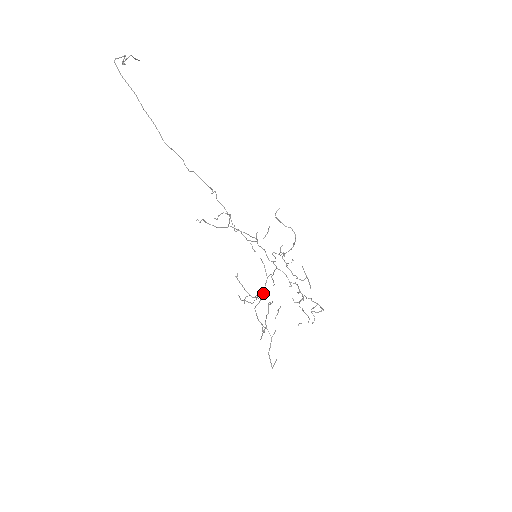
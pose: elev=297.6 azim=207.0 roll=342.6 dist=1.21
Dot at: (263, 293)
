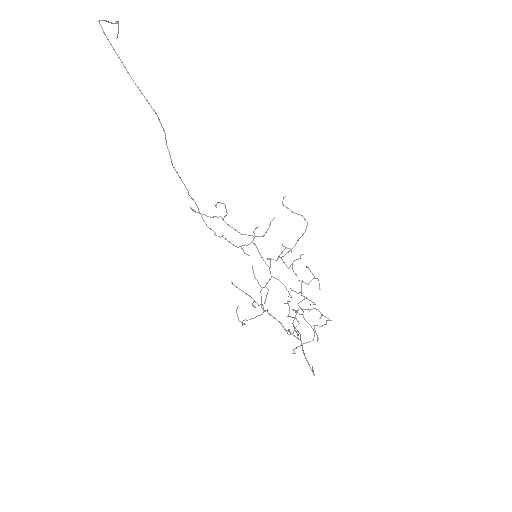
Dot at: (261, 306)
